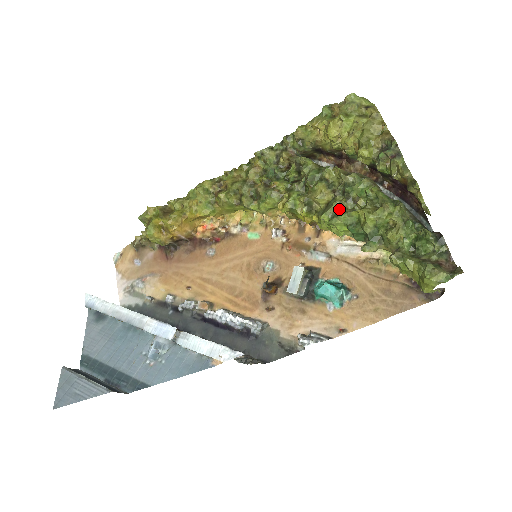
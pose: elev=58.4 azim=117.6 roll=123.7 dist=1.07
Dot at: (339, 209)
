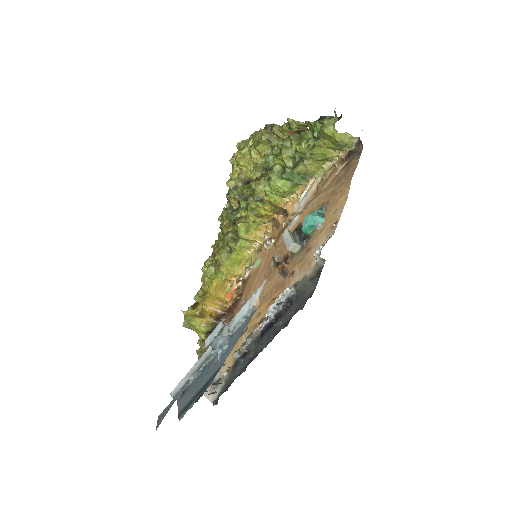
Dot at: occluded
